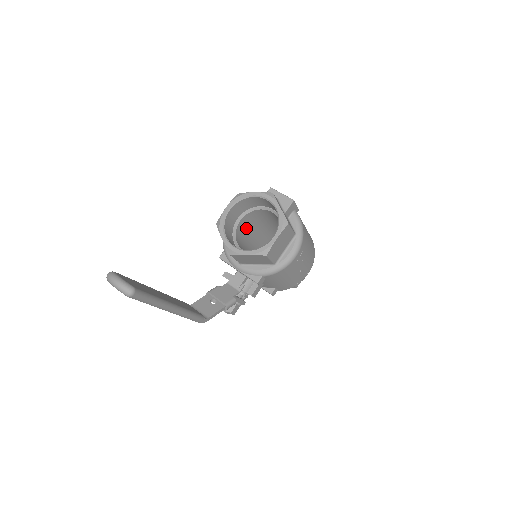
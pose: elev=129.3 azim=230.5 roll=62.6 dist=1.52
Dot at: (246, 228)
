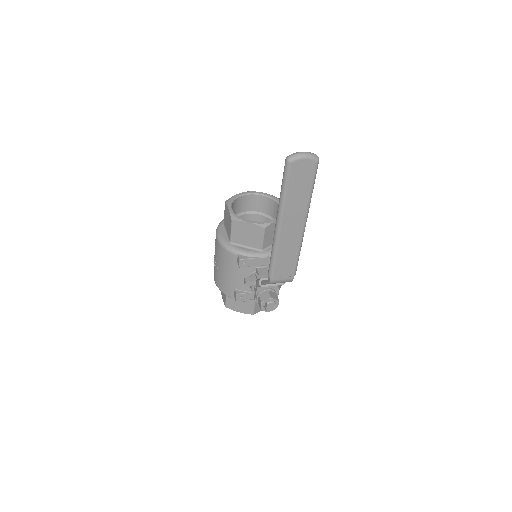
Dot at: occluded
